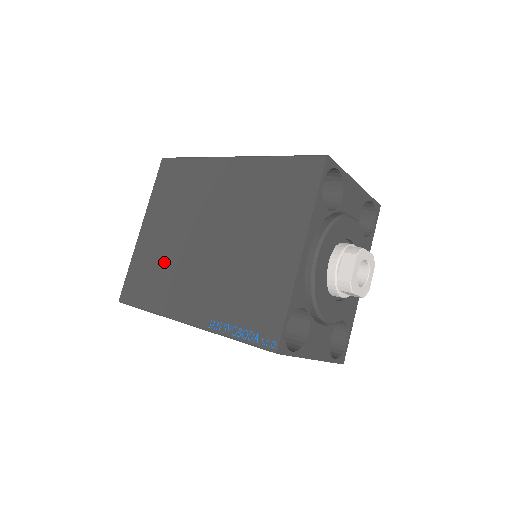
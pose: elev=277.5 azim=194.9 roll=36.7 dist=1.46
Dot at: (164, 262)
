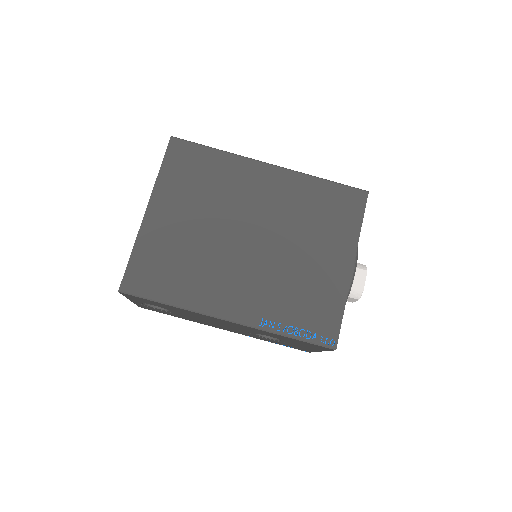
Dot at: (190, 254)
